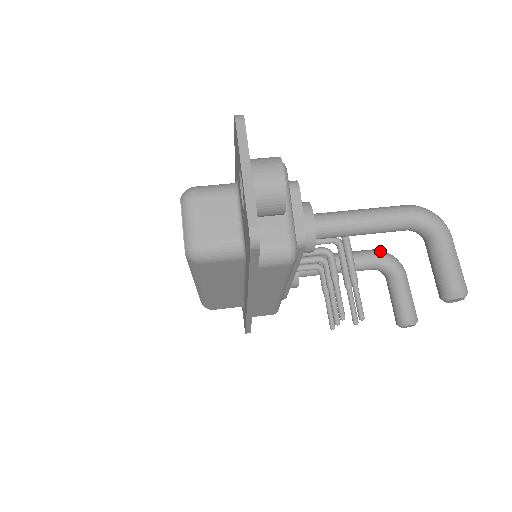
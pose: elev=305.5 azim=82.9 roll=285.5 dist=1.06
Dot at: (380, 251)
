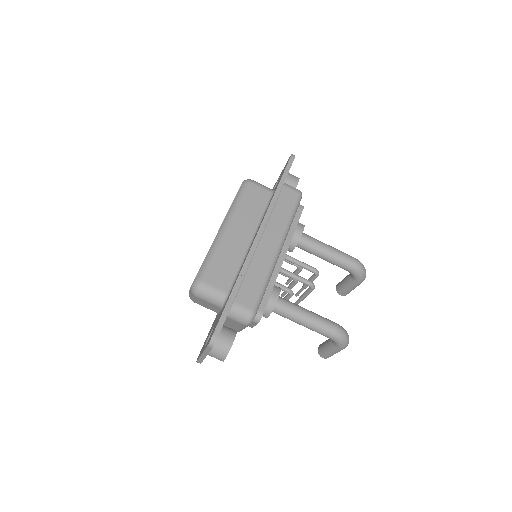
Dot at: (356, 270)
